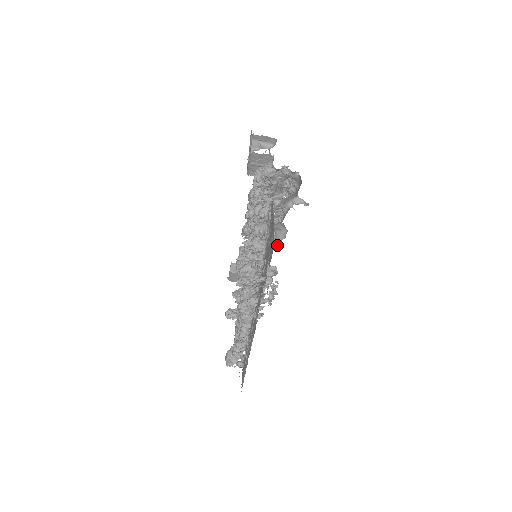
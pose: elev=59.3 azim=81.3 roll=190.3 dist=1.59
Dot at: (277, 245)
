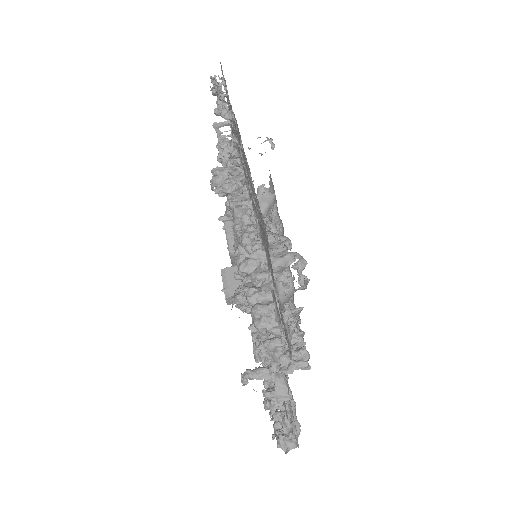
Dot at: occluded
